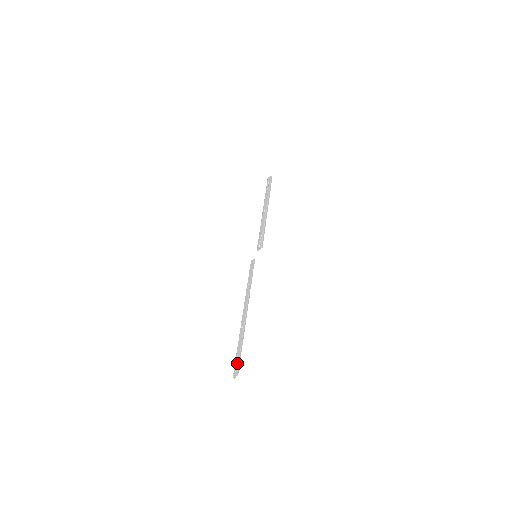
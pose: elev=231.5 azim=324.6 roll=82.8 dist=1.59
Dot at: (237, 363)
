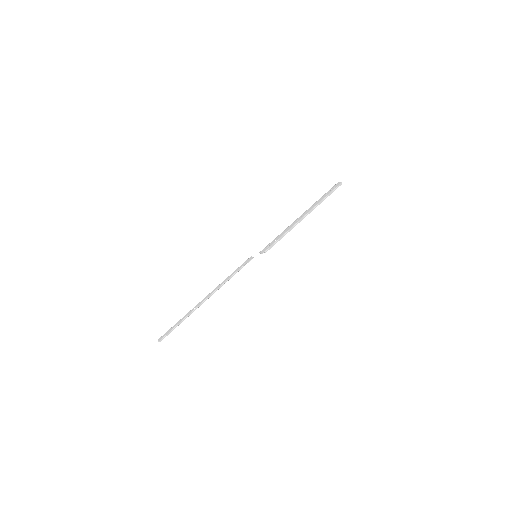
Dot at: (167, 333)
